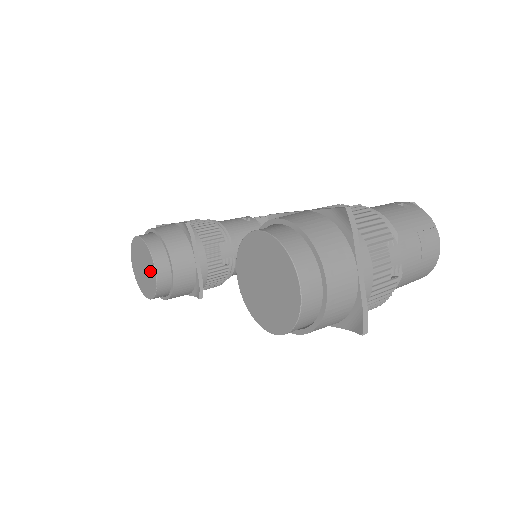
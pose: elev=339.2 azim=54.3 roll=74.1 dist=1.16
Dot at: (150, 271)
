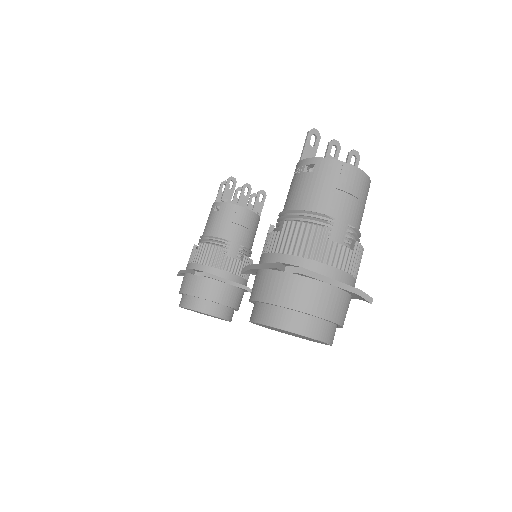
Dot at: occluded
